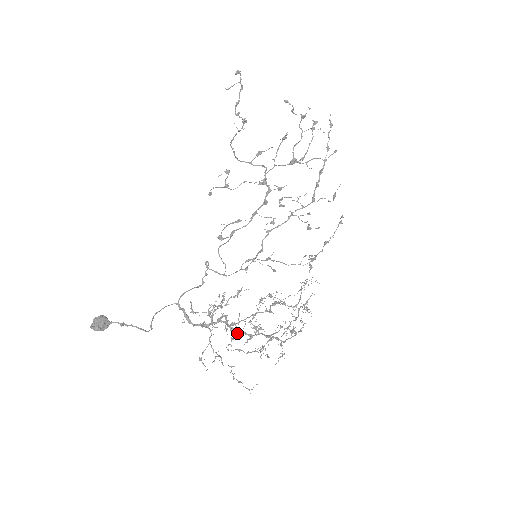
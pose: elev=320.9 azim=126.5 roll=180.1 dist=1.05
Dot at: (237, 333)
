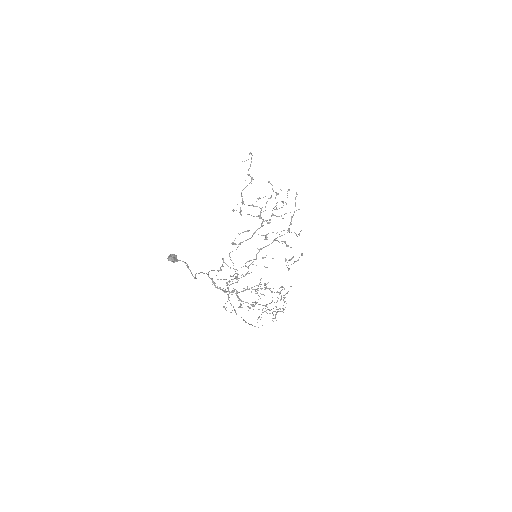
Dot at: (243, 303)
